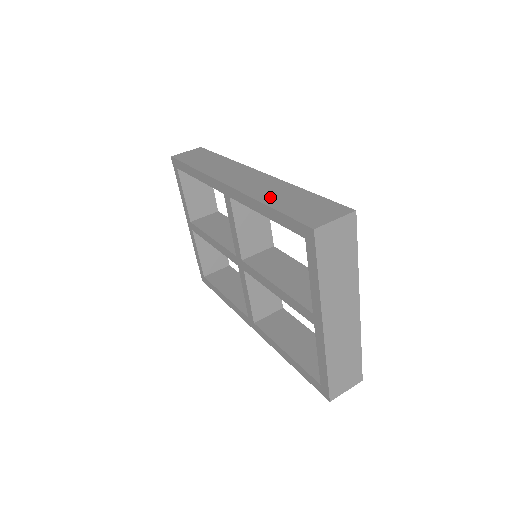
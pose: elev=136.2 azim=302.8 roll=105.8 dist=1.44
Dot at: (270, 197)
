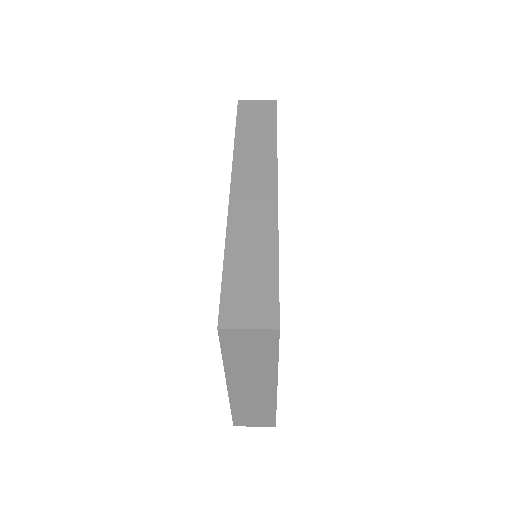
Dot at: (239, 243)
